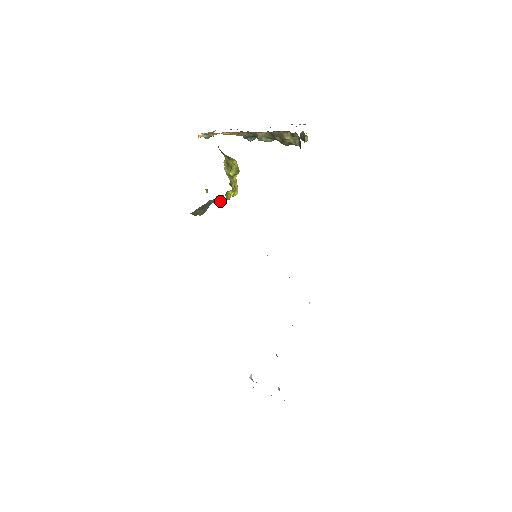
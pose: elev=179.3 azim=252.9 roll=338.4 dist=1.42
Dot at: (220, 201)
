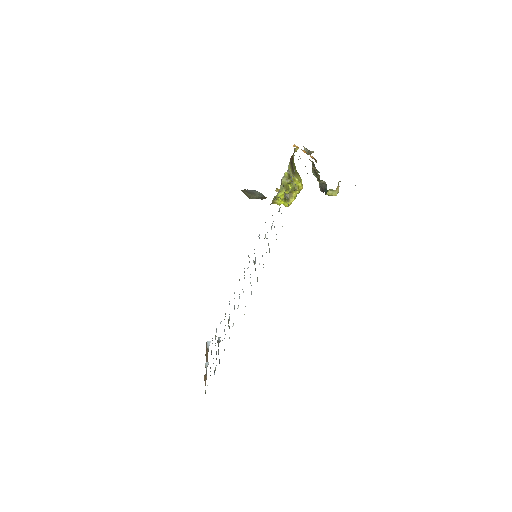
Dot at: occluded
